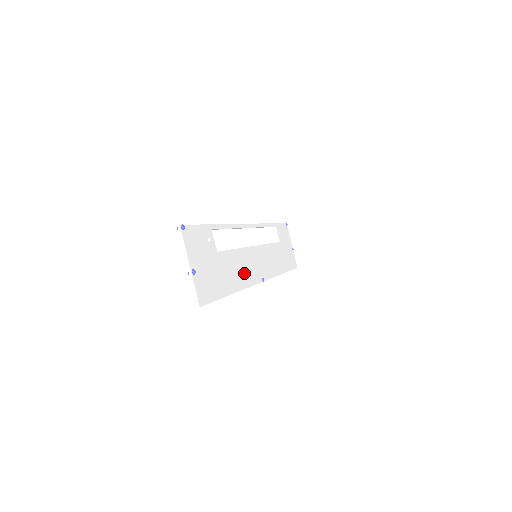
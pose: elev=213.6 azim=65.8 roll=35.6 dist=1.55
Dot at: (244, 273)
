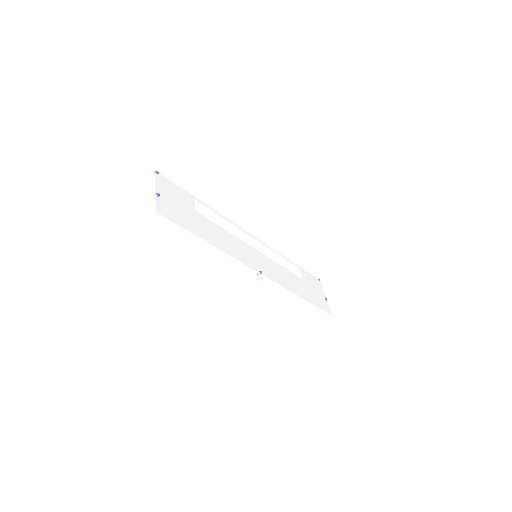
Dot at: (231, 247)
